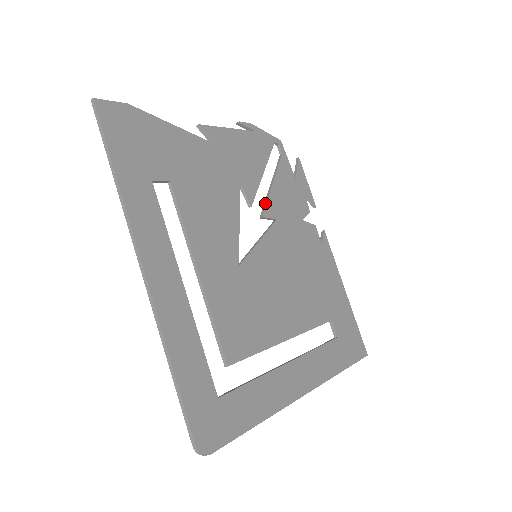
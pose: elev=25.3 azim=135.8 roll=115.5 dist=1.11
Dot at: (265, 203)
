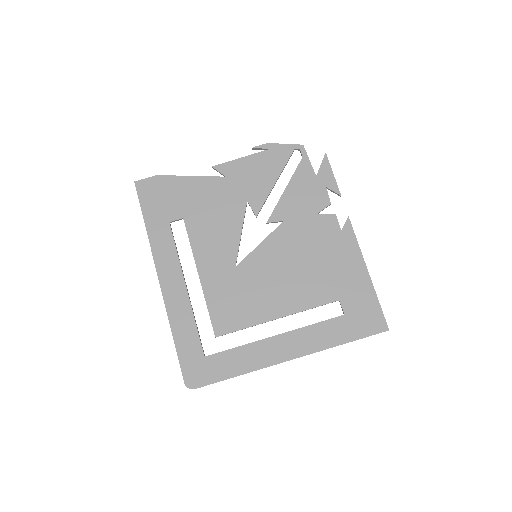
Dot at: (273, 210)
